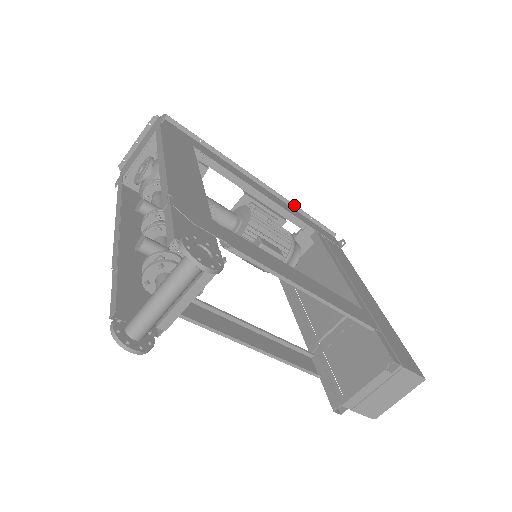
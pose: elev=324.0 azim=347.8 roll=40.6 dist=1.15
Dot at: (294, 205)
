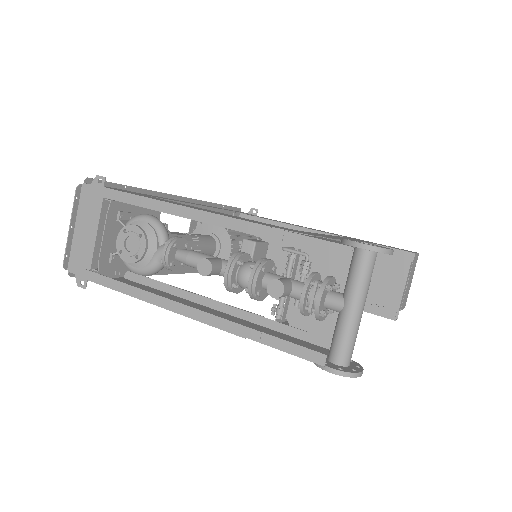
Dot at: (209, 203)
